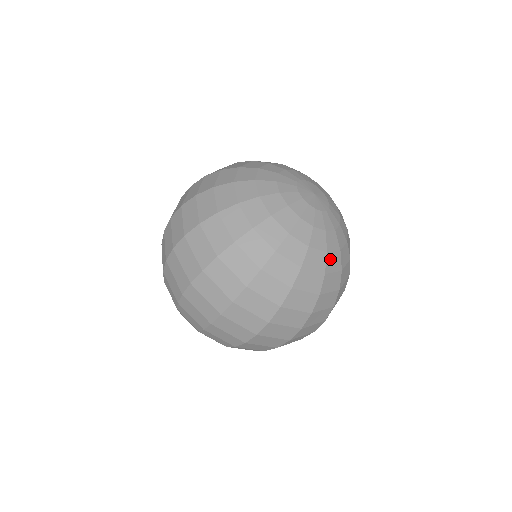
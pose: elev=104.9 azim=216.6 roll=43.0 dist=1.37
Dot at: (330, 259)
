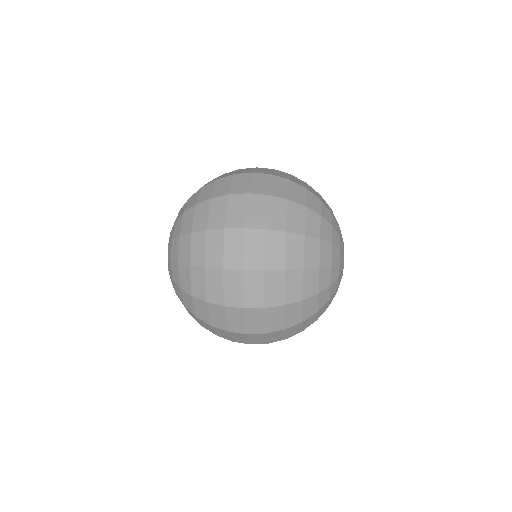
Dot at: (326, 293)
